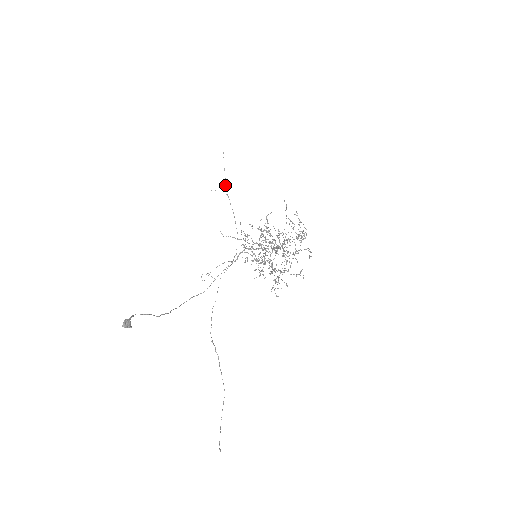
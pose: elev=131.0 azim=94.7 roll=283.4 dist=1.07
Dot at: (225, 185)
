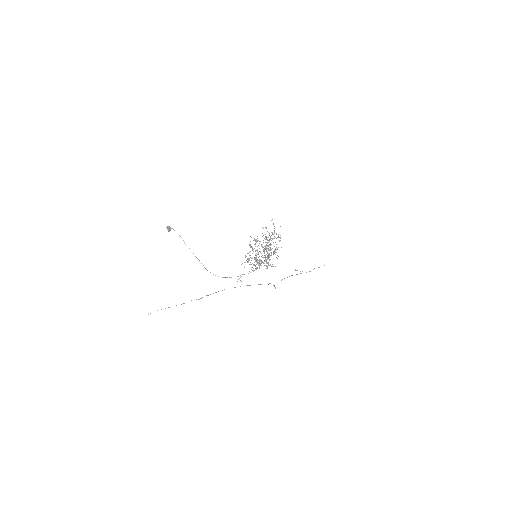
Dot at: (306, 272)
